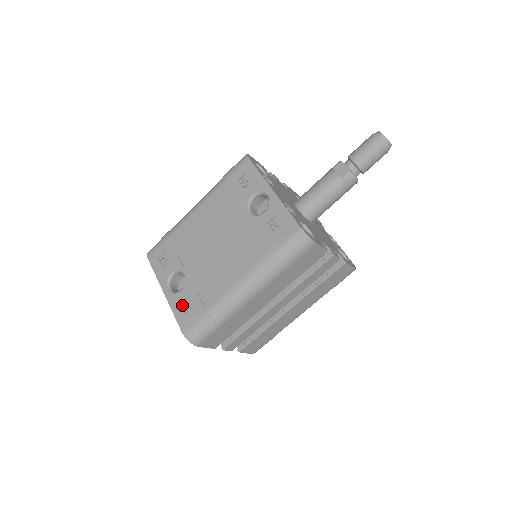
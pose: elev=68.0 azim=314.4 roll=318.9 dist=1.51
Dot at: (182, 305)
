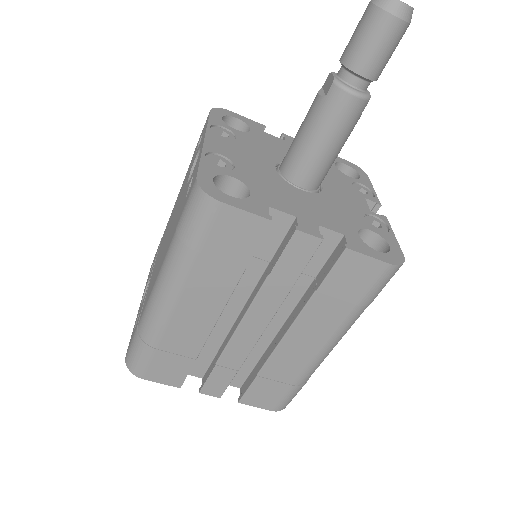
Dot at: occluded
